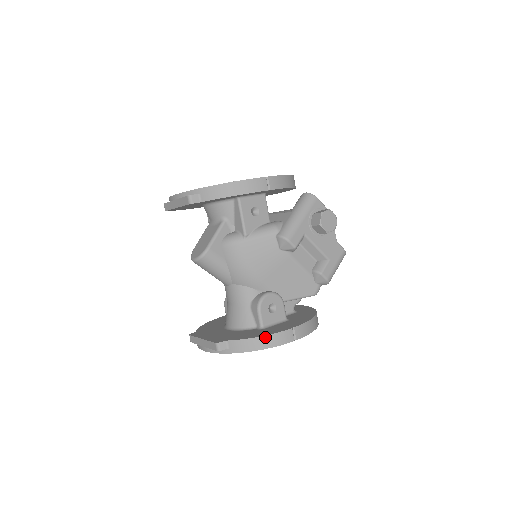
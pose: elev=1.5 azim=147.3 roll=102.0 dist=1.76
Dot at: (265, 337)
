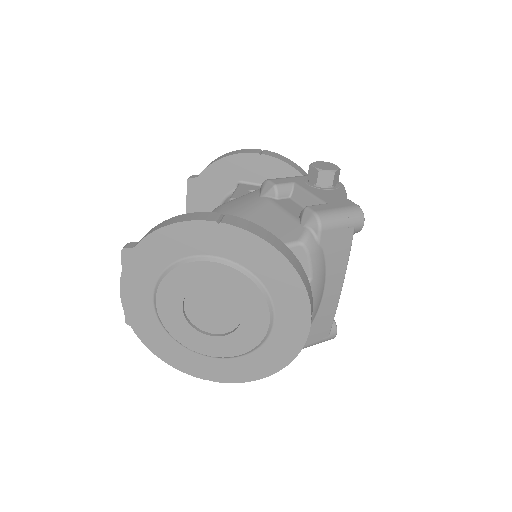
Dot at: (178, 216)
